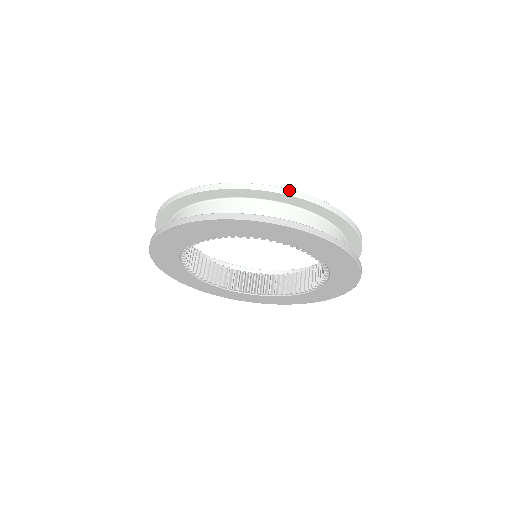
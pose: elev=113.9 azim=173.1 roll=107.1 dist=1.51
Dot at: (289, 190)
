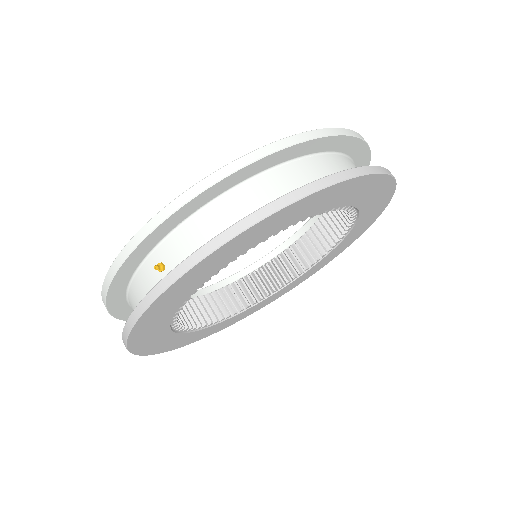
Dot at: occluded
